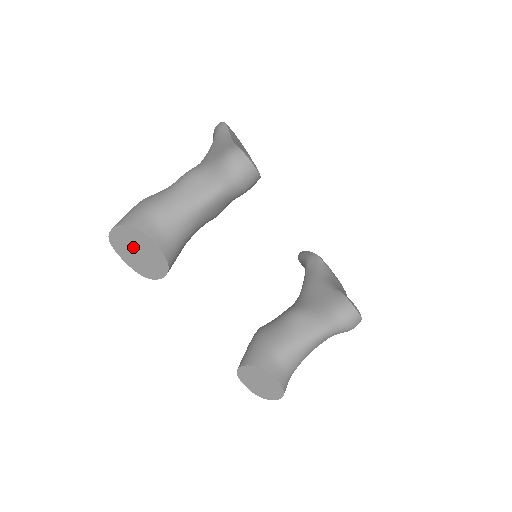
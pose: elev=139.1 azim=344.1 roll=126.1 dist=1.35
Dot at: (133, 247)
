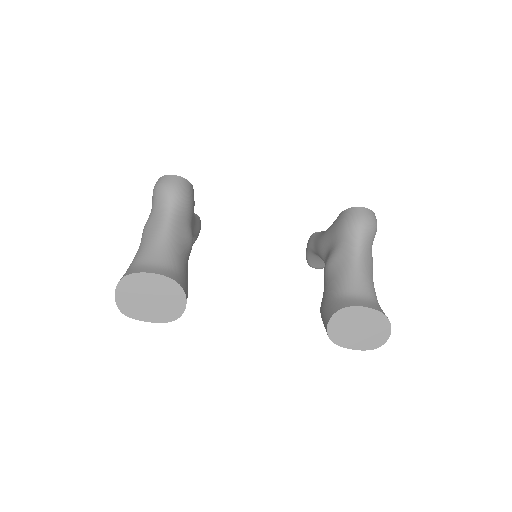
Dot at: (142, 298)
